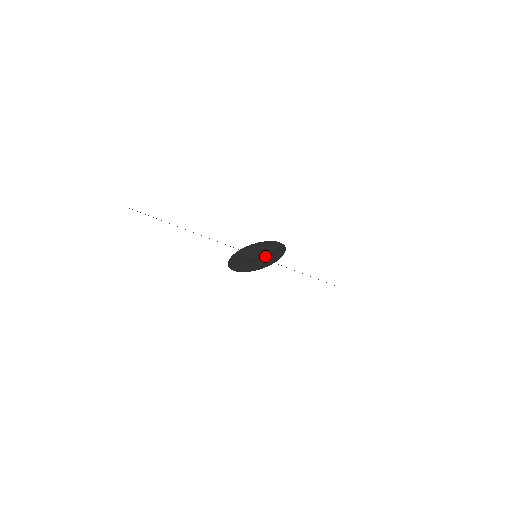
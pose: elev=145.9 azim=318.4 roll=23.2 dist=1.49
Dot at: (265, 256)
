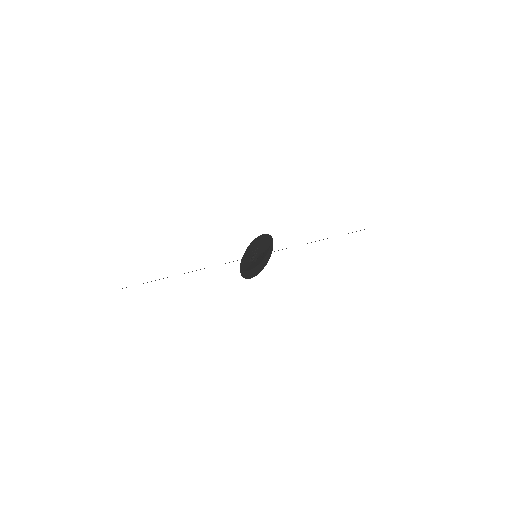
Dot at: (259, 259)
